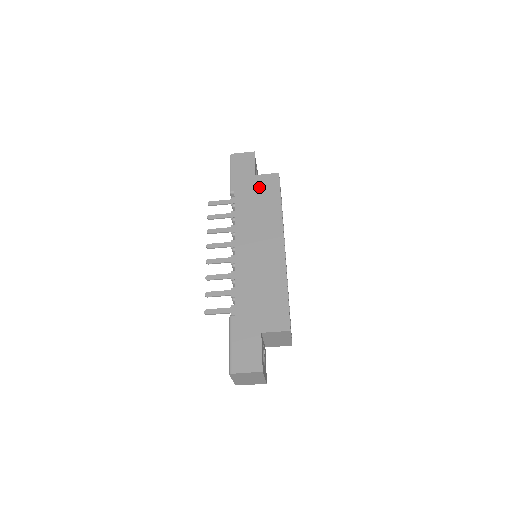
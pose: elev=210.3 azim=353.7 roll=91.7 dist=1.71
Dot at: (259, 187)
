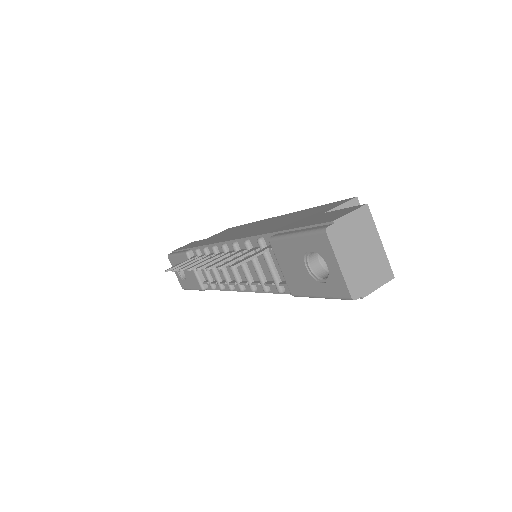
Dot at: occluded
